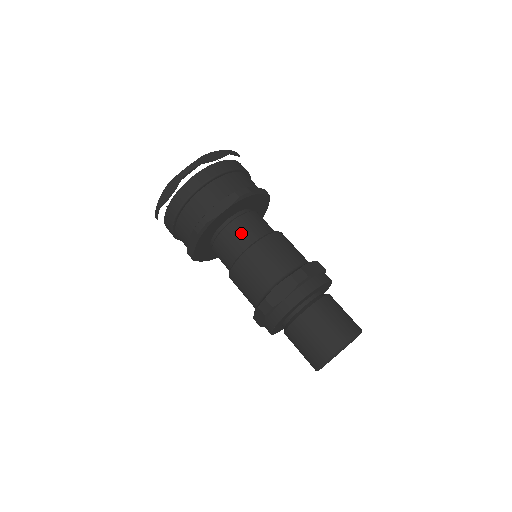
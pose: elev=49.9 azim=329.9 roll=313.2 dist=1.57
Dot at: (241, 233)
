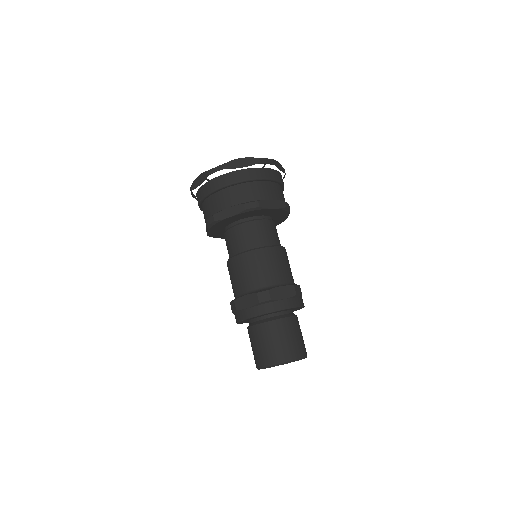
Dot at: (268, 232)
